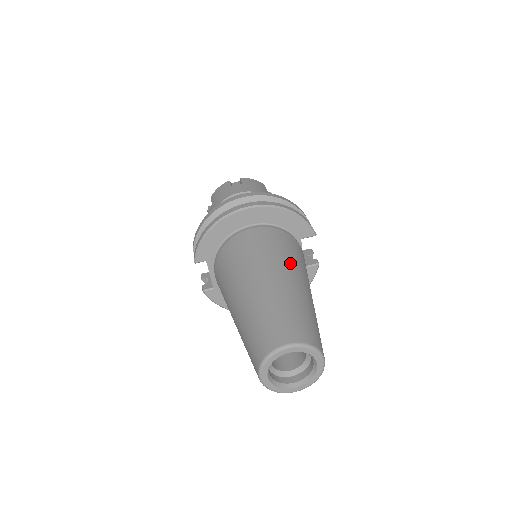
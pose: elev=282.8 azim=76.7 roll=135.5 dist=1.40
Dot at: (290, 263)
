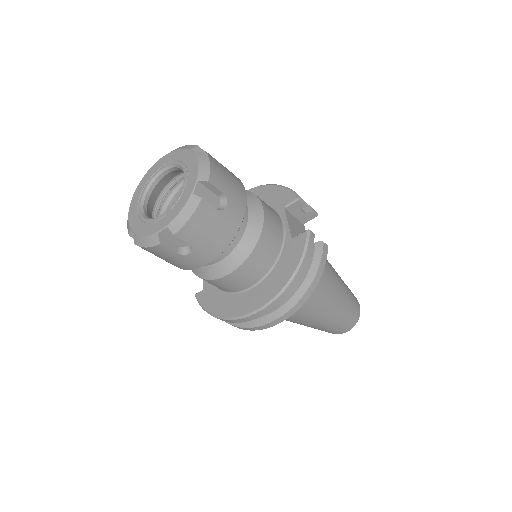
Dot at: (325, 301)
